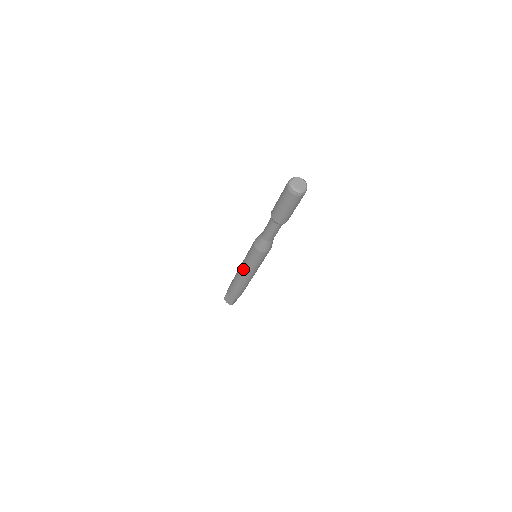
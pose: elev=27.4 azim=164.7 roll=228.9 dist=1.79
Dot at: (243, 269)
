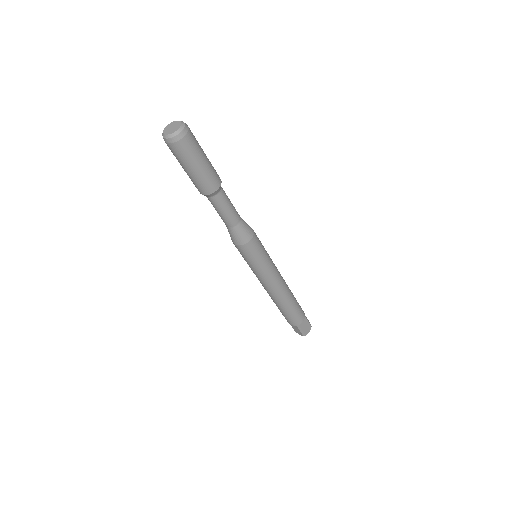
Dot at: occluded
